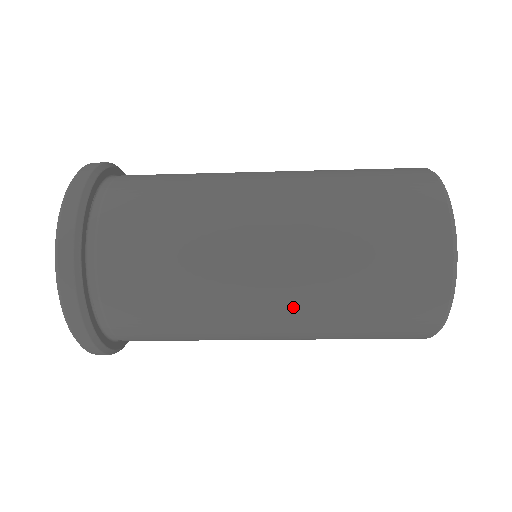
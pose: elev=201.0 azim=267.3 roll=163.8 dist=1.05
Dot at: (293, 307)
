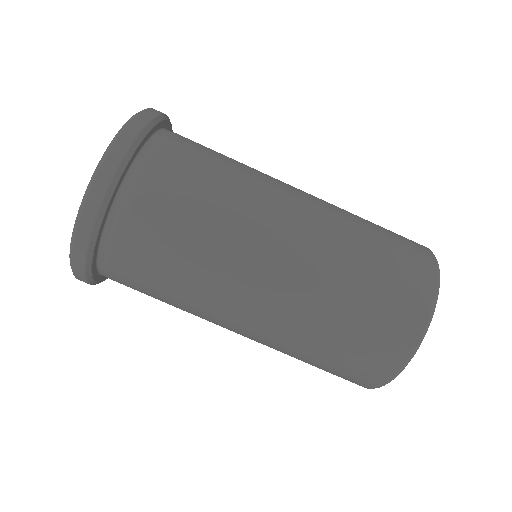
Dot at: (314, 228)
